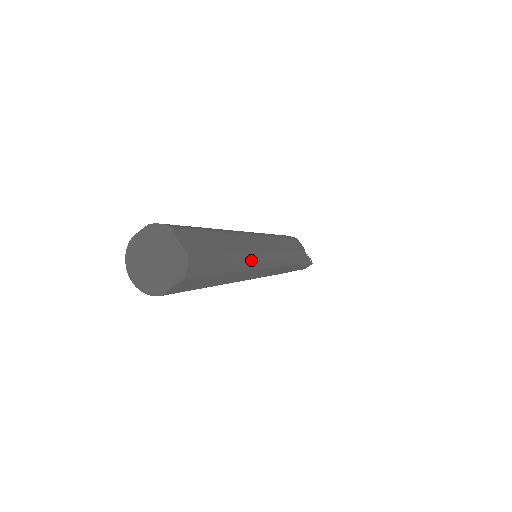
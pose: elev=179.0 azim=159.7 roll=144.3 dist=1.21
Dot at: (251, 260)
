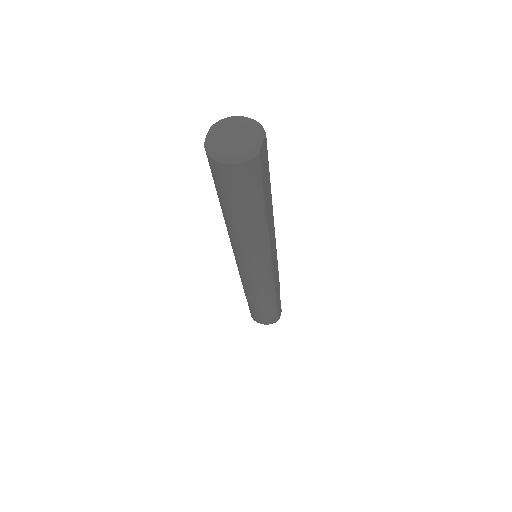
Dot at: occluded
